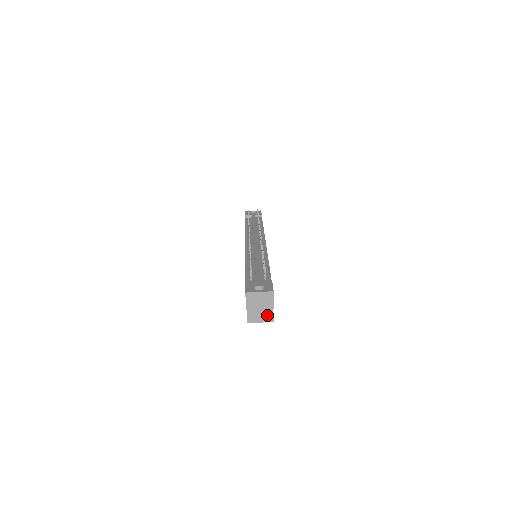
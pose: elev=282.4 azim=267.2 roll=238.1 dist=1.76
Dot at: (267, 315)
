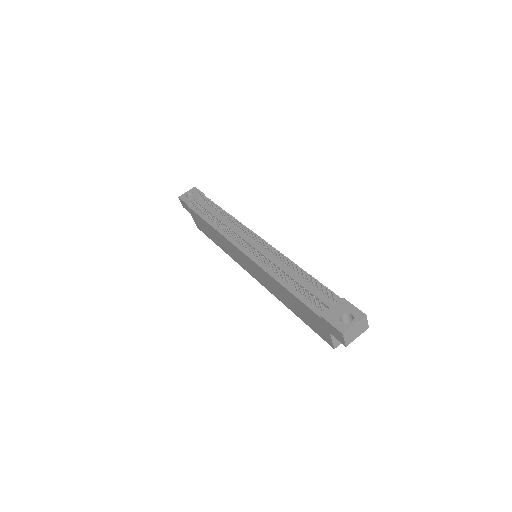
Dot at: occluded
